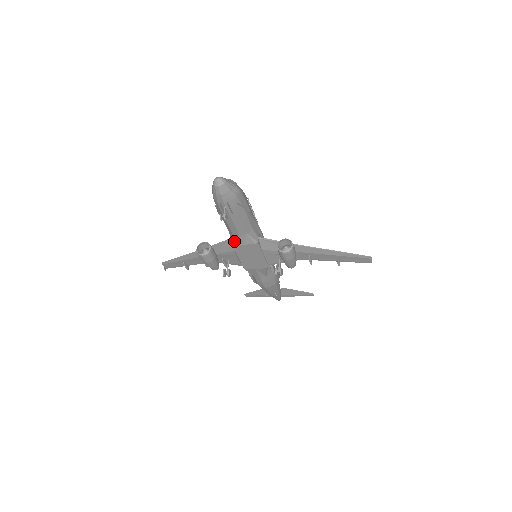
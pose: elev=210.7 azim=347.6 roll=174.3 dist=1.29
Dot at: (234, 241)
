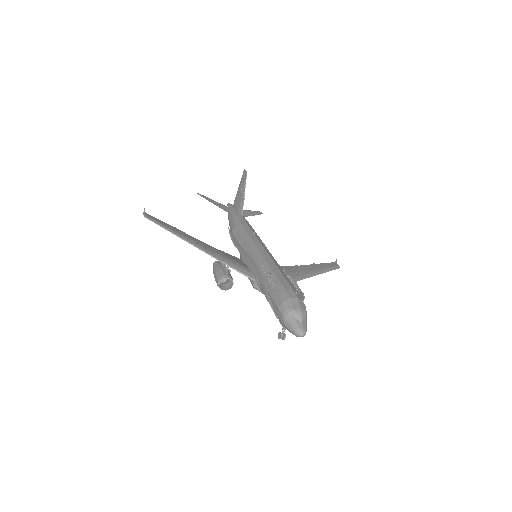
Dot at: (259, 291)
